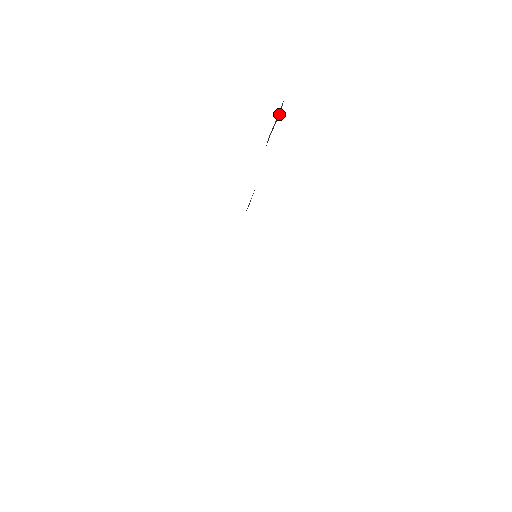
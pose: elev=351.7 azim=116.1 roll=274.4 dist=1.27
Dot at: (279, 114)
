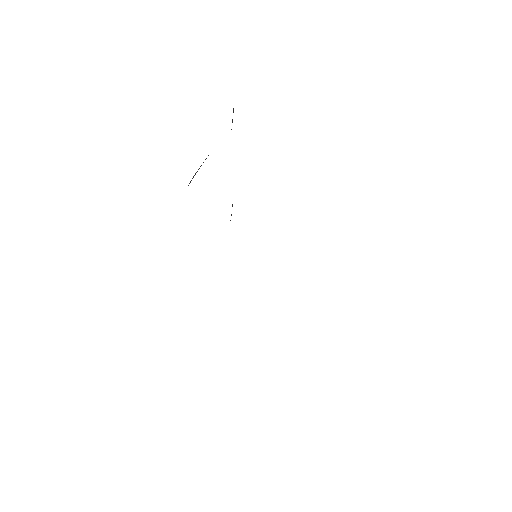
Dot at: occluded
